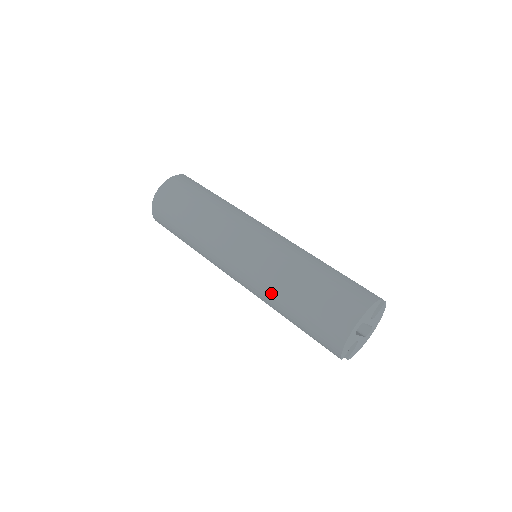
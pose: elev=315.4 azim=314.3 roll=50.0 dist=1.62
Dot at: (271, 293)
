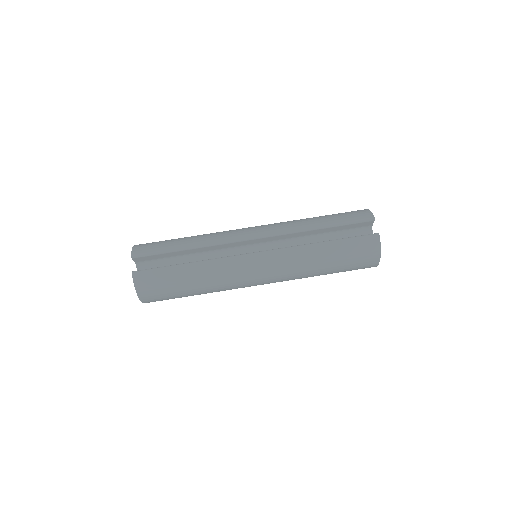
Dot at: occluded
